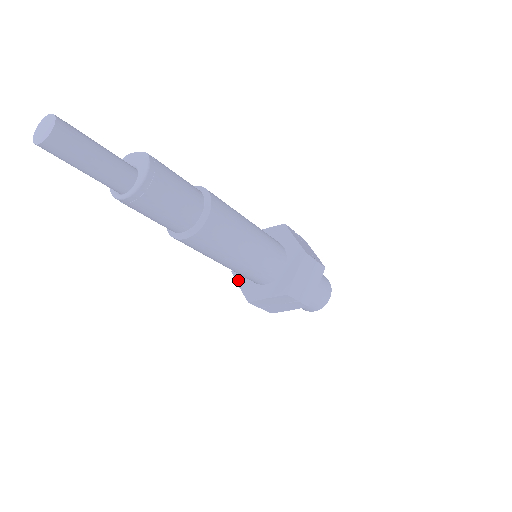
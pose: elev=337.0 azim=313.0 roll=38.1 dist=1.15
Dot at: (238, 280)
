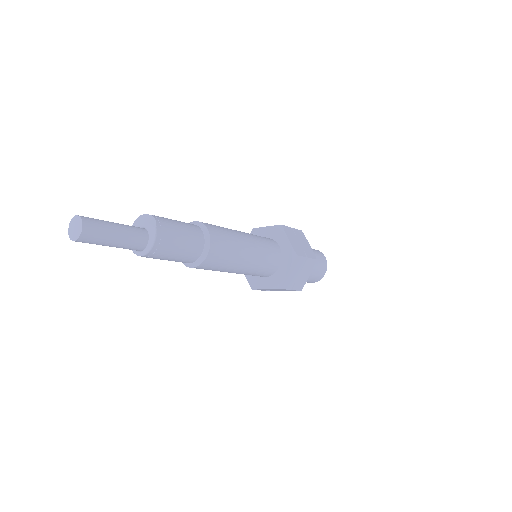
Dot at: occluded
